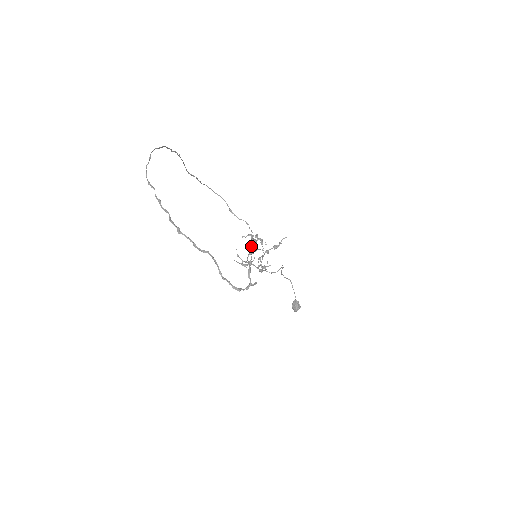
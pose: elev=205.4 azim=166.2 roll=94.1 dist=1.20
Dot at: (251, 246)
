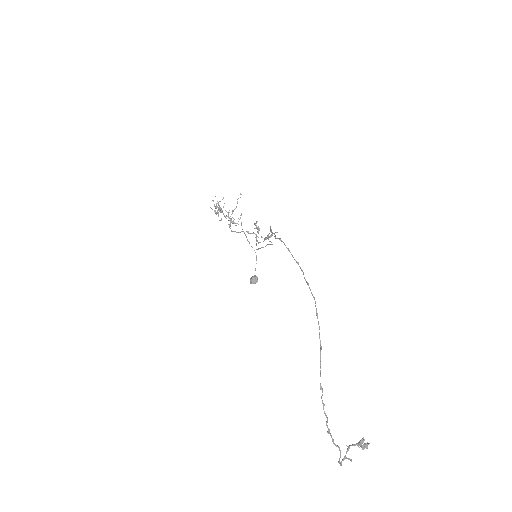
Dot at: (364, 447)
